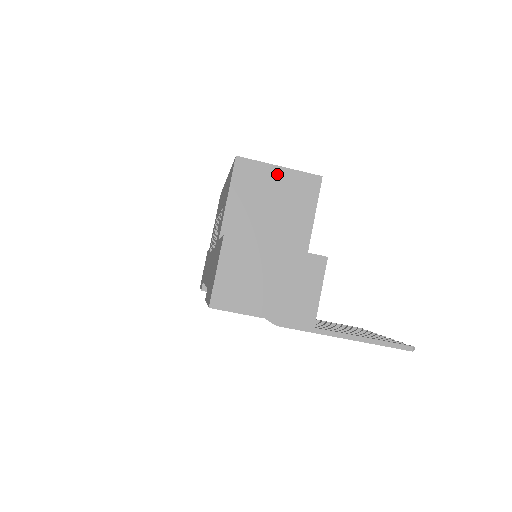
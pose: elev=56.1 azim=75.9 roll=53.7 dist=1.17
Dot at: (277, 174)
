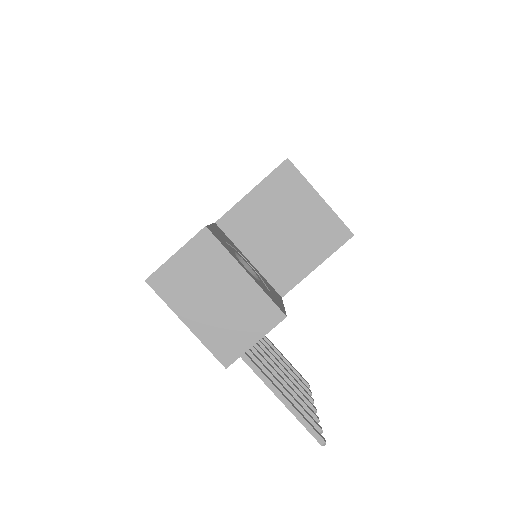
Dot at: (313, 202)
